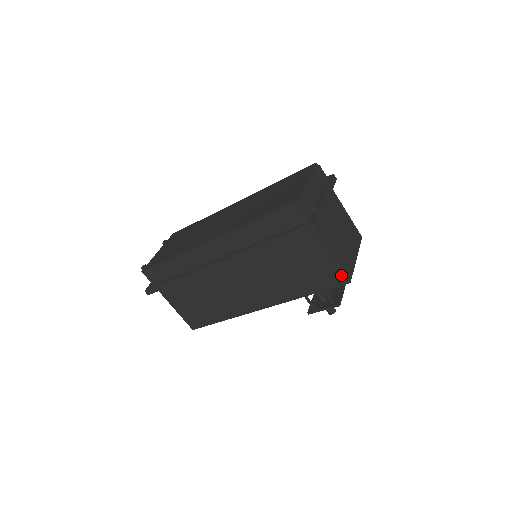
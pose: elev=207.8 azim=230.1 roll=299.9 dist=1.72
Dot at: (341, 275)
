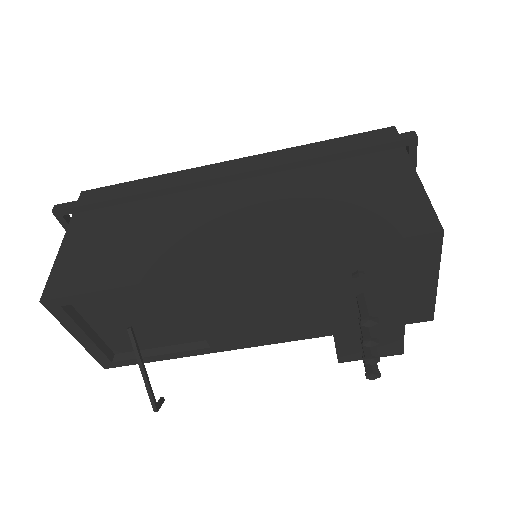
Dot at: (429, 216)
